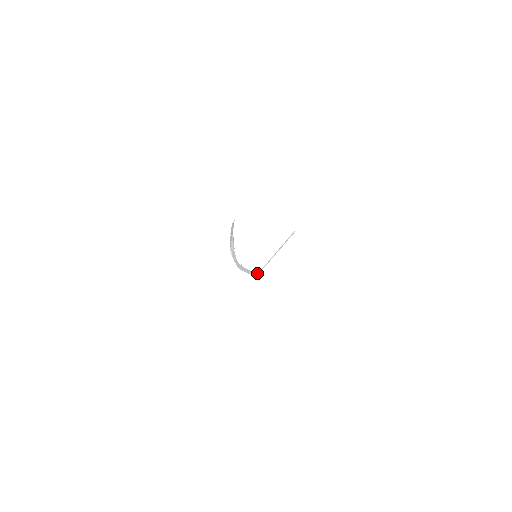
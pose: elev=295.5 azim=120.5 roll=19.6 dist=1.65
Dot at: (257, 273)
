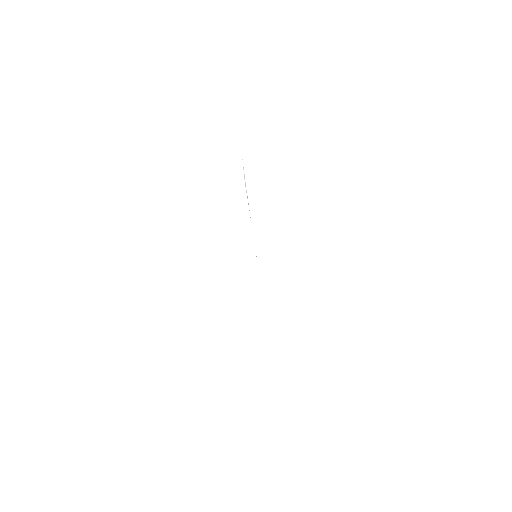
Dot at: occluded
